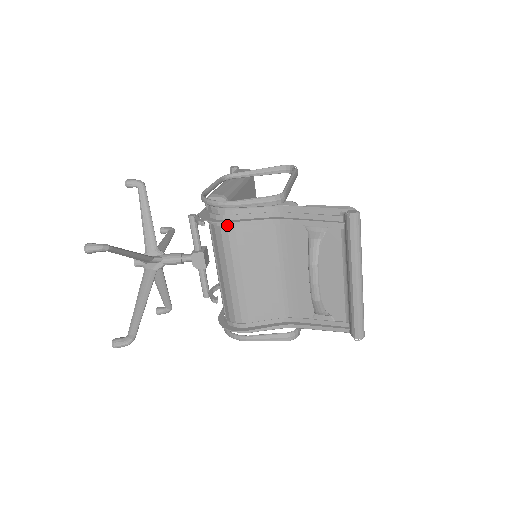
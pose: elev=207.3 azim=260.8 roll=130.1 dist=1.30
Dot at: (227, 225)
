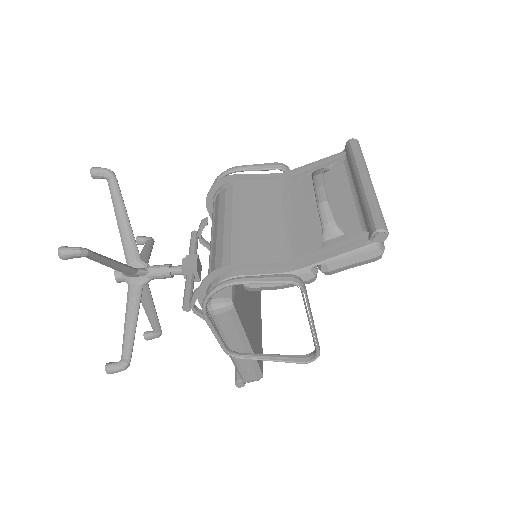
Dot at: (233, 183)
